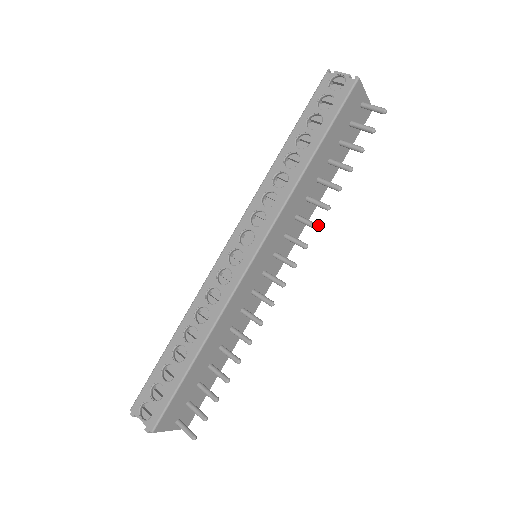
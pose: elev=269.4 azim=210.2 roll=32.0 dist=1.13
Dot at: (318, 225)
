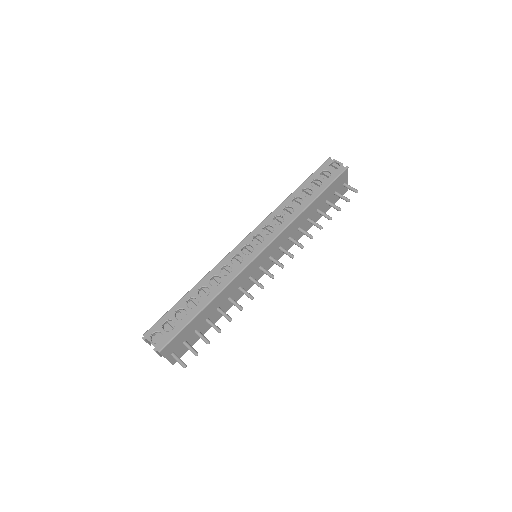
Dot at: occluded
